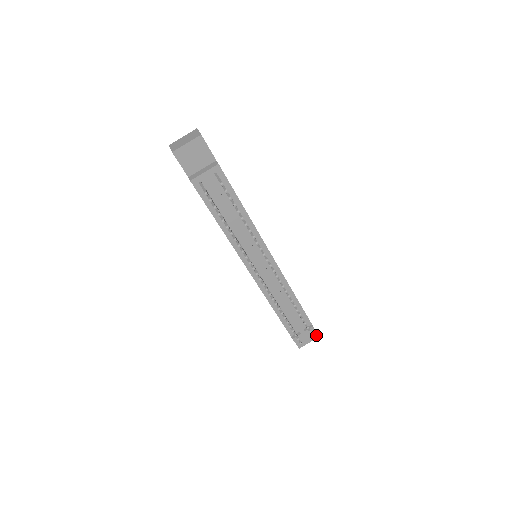
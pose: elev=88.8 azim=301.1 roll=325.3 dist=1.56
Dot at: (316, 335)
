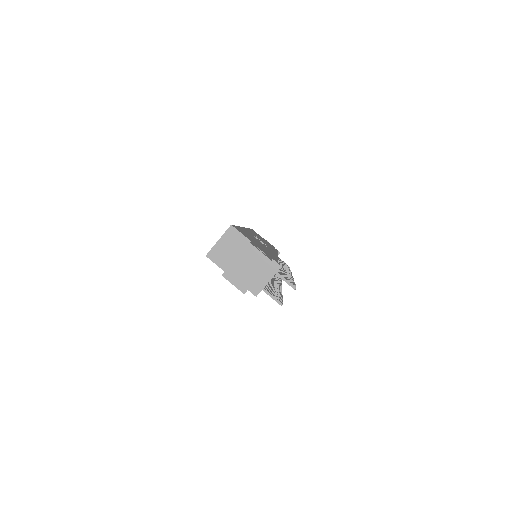
Dot at: occluded
